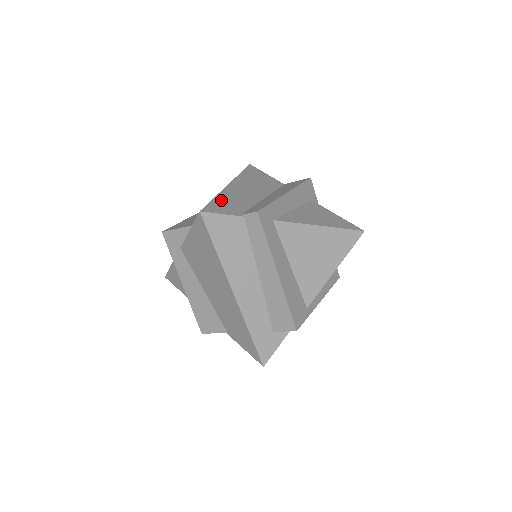
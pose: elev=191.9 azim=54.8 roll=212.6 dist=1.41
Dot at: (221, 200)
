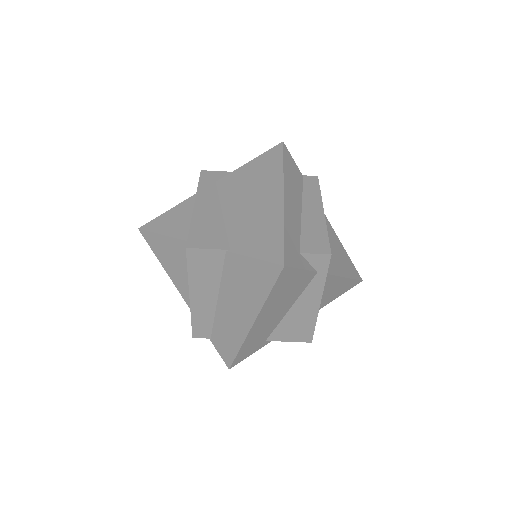
Dot at: occluded
